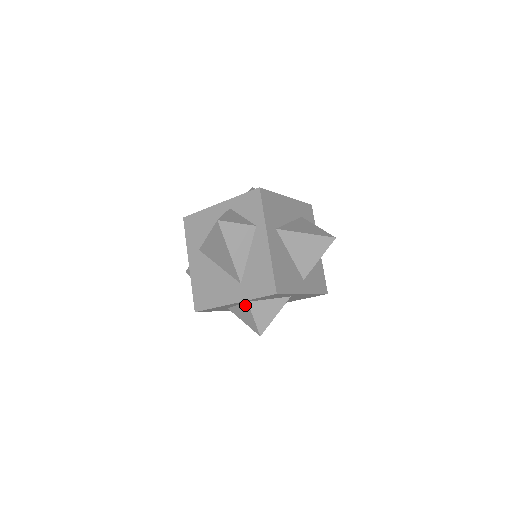
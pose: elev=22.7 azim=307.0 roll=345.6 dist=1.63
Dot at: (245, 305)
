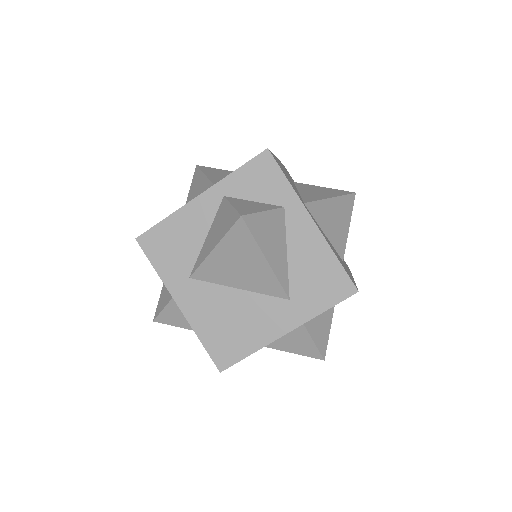
Dot at: (296, 328)
